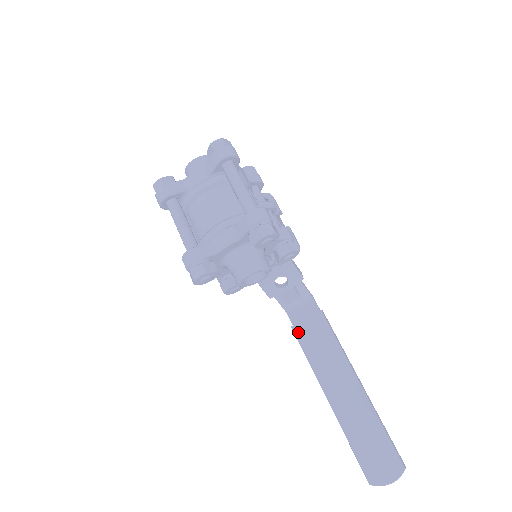
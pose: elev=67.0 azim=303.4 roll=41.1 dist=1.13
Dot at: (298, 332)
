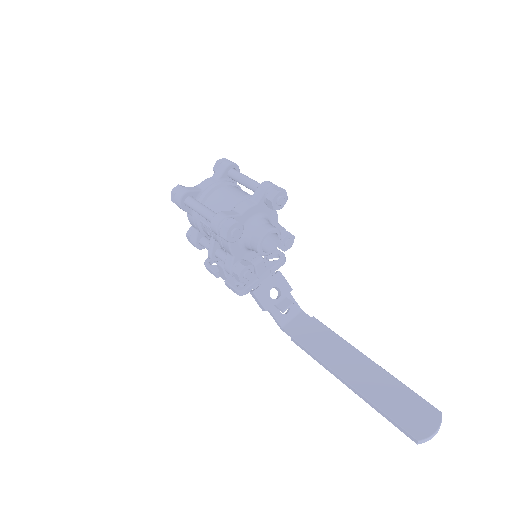
Dot at: (299, 338)
